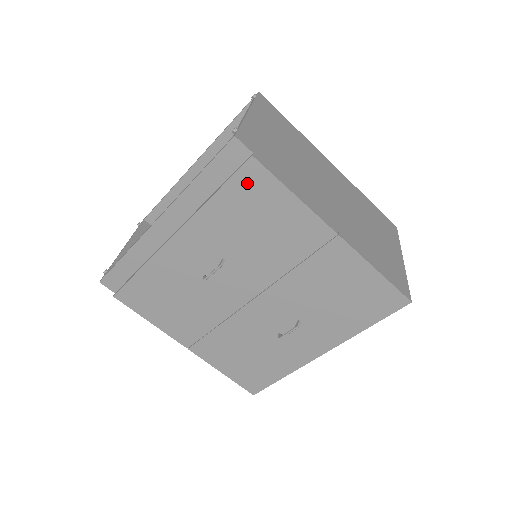
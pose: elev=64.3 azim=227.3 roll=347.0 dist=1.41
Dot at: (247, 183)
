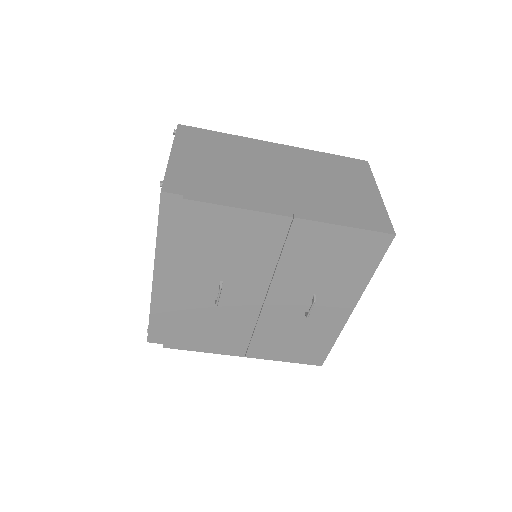
Dot at: (195, 220)
